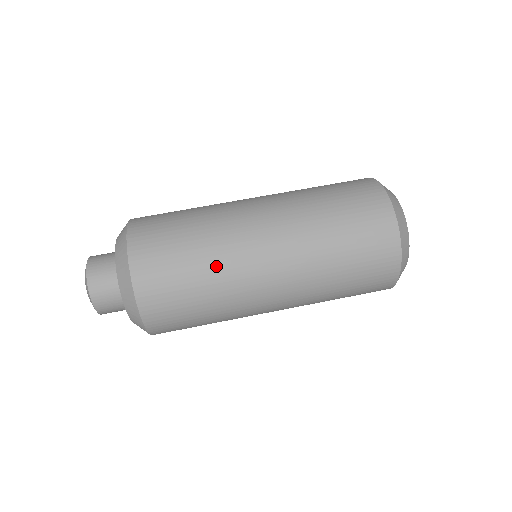
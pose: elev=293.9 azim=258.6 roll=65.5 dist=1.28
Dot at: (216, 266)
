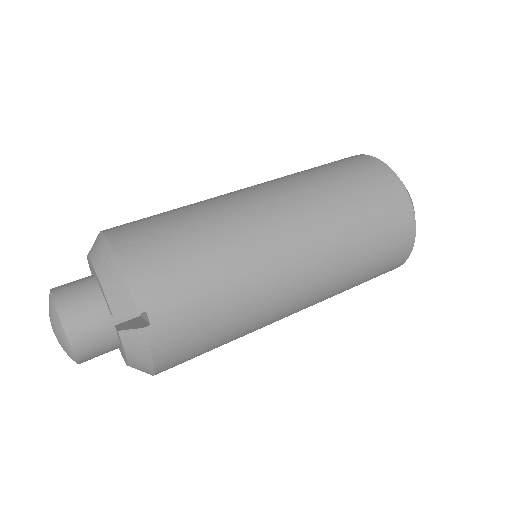
Dot at: (194, 204)
